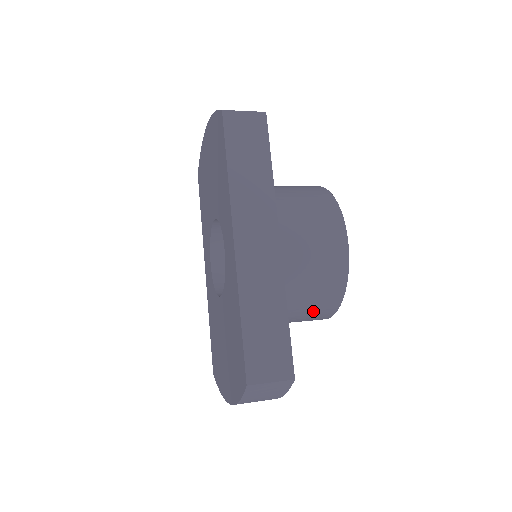
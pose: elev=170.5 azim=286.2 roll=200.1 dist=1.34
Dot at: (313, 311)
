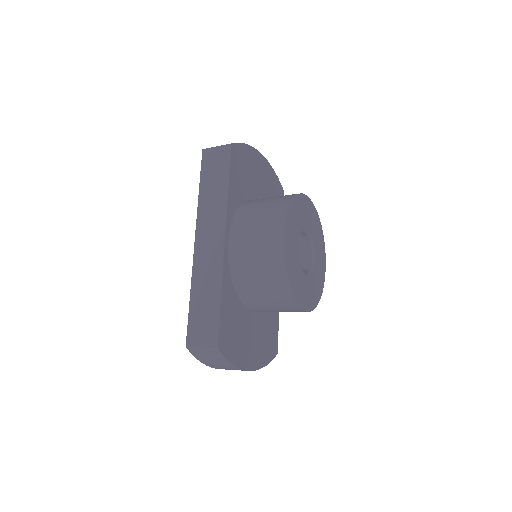
Dot at: (274, 301)
